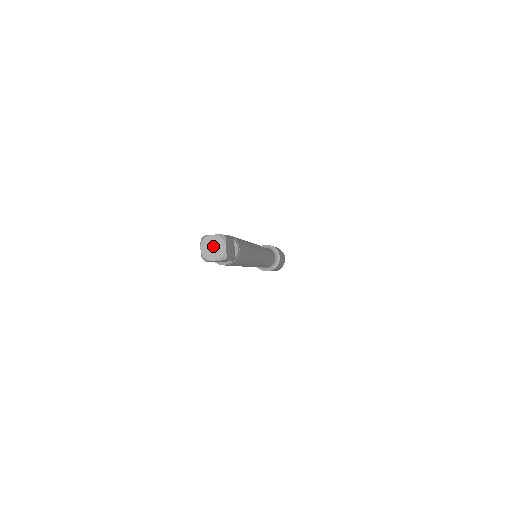
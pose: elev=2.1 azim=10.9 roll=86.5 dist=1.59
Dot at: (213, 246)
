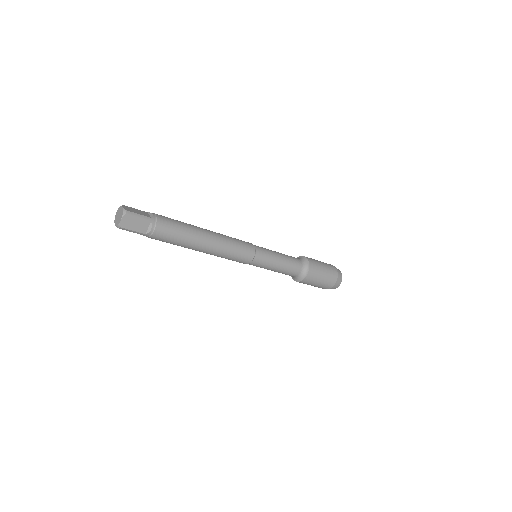
Dot at: (118, 215)
